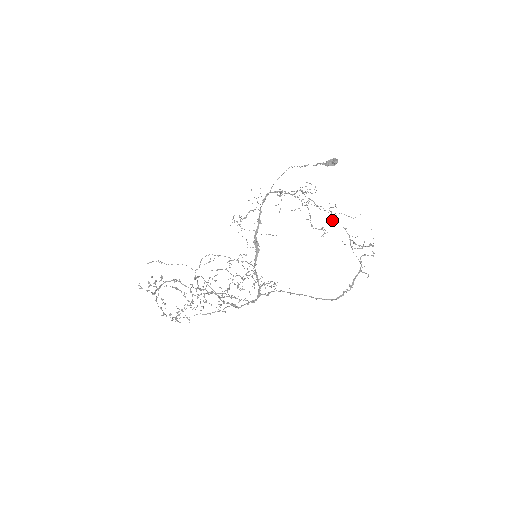
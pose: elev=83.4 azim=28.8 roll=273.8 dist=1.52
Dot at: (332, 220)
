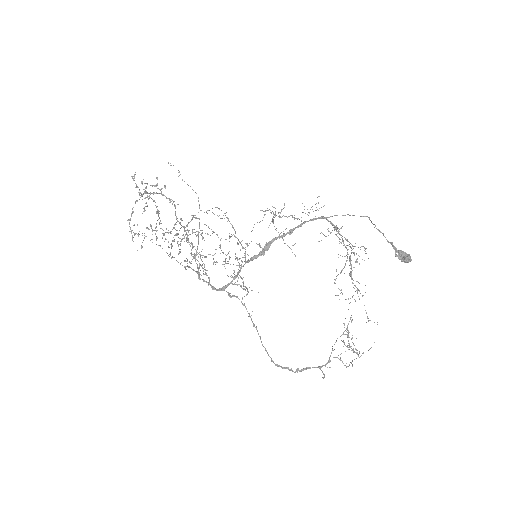
Dot at: occluded
